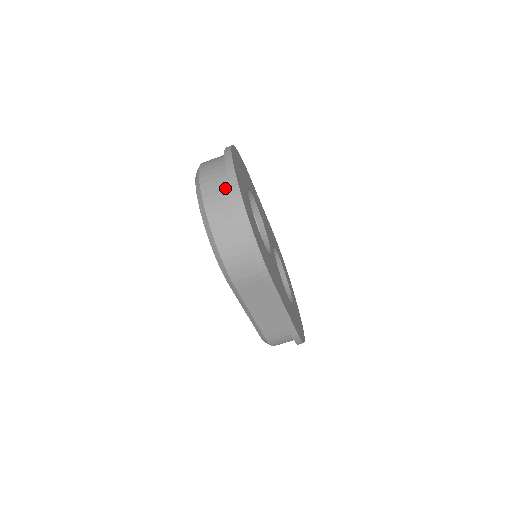
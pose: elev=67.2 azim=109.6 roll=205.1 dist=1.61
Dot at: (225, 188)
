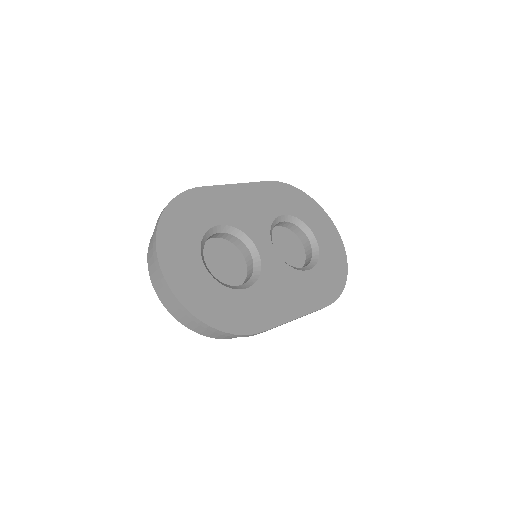
Dot at: occluded
